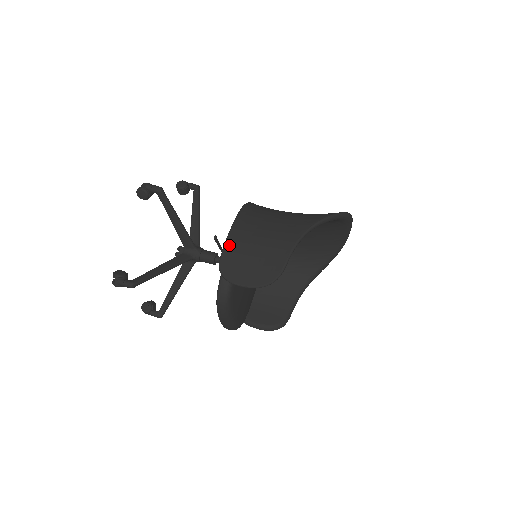
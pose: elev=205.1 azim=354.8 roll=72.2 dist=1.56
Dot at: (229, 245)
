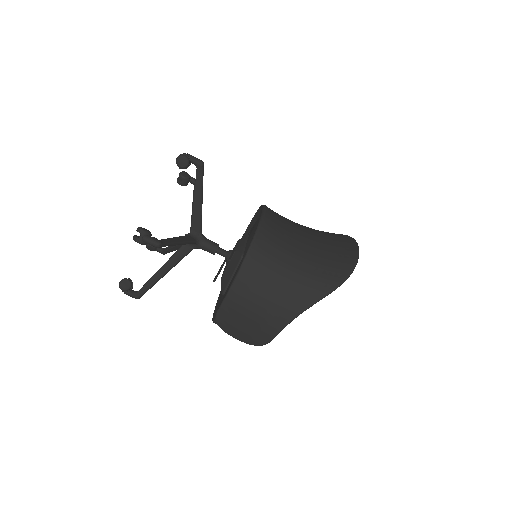
Dot at: (226, 306)
